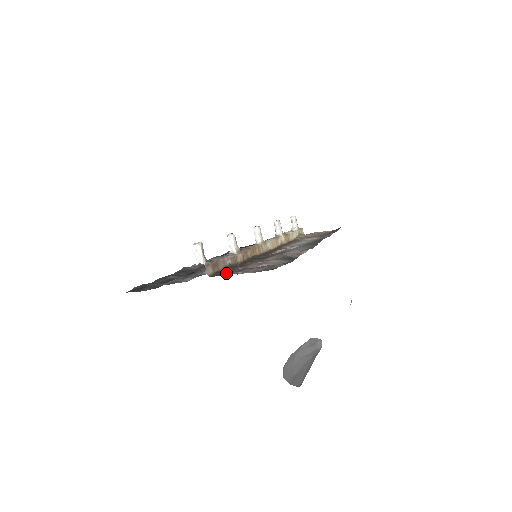
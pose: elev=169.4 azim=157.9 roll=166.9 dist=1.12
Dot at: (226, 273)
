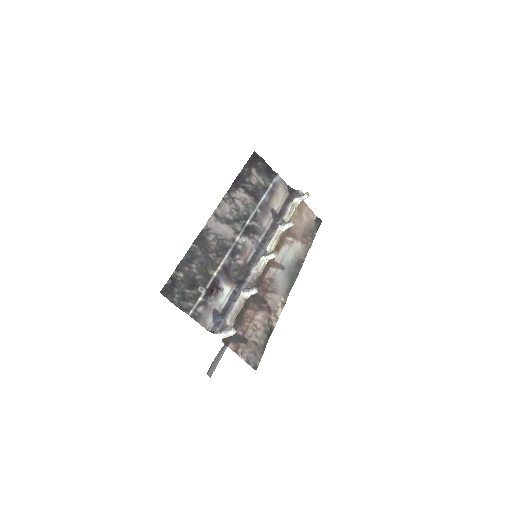
Dot at: (232, 343)
